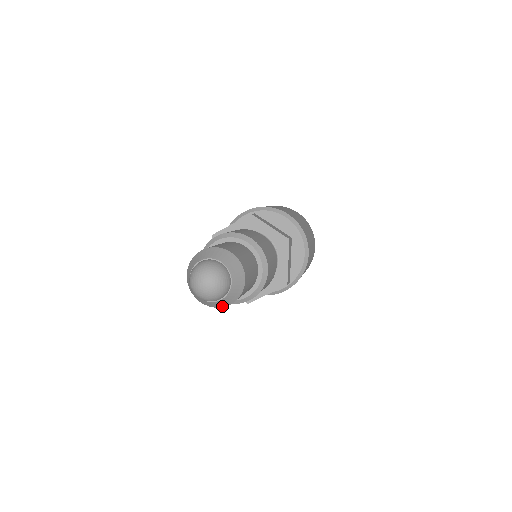
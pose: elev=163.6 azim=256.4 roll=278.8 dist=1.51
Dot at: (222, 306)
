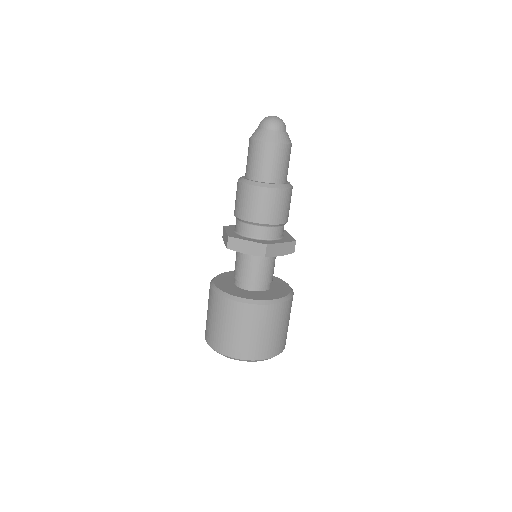
Dot at: (281, 142)
